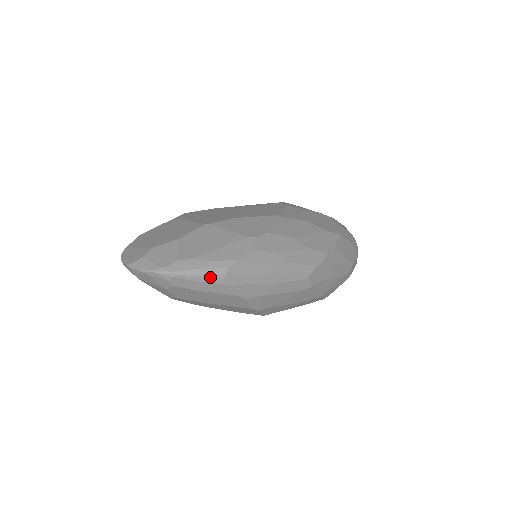
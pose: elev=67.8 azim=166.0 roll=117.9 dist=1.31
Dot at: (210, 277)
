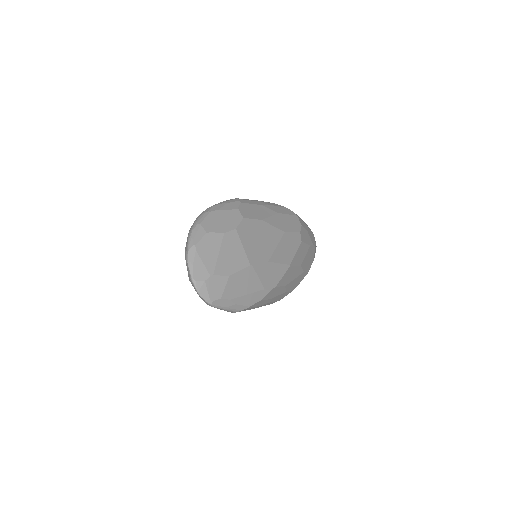
Dot at: (228, 311)
